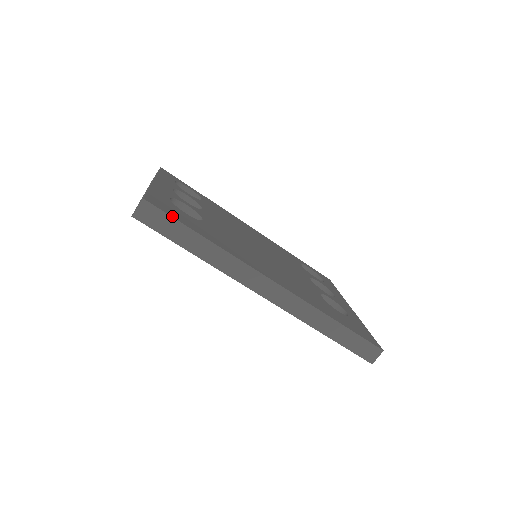
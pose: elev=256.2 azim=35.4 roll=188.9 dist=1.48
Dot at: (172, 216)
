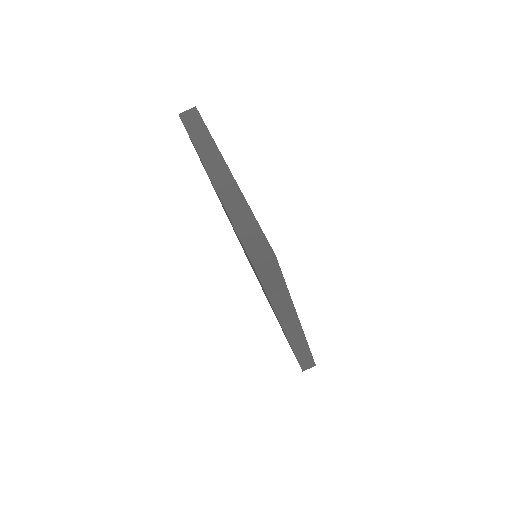
Dot at: (281, 271)
